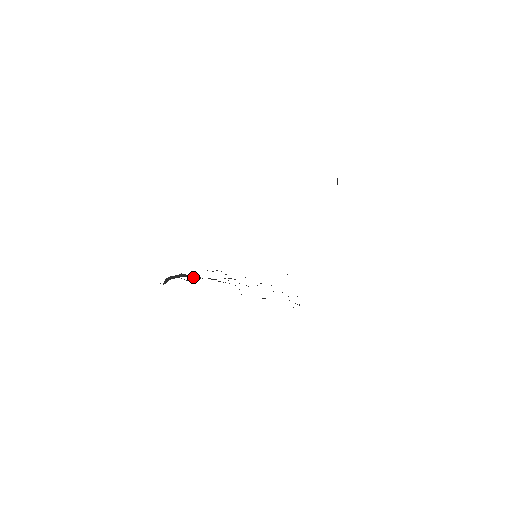
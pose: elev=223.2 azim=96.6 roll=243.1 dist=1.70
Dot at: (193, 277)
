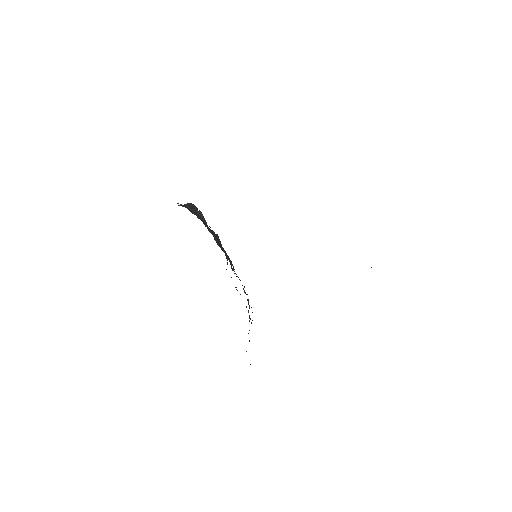
Dot at: (205, 222)
